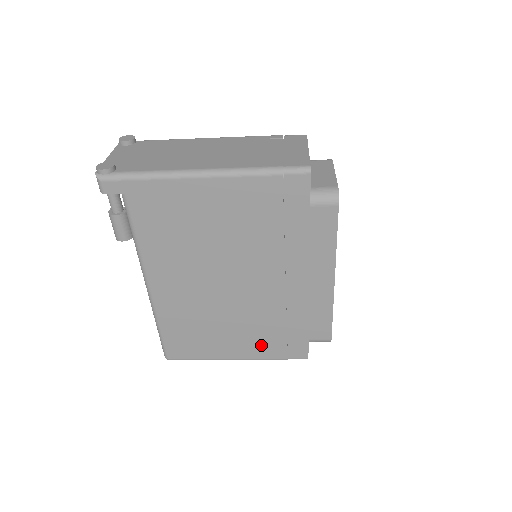
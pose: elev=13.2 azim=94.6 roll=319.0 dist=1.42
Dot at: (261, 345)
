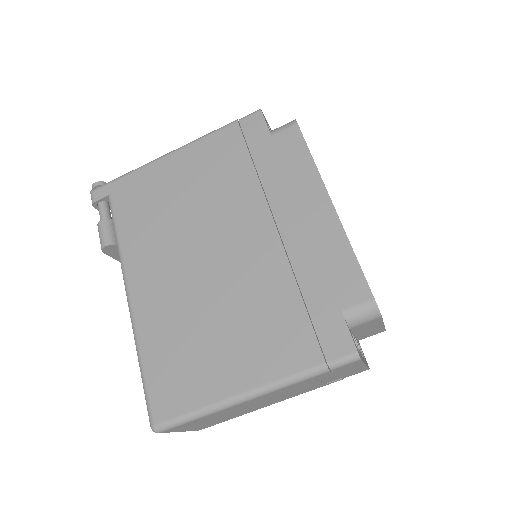
Dot at: (277, 346)
